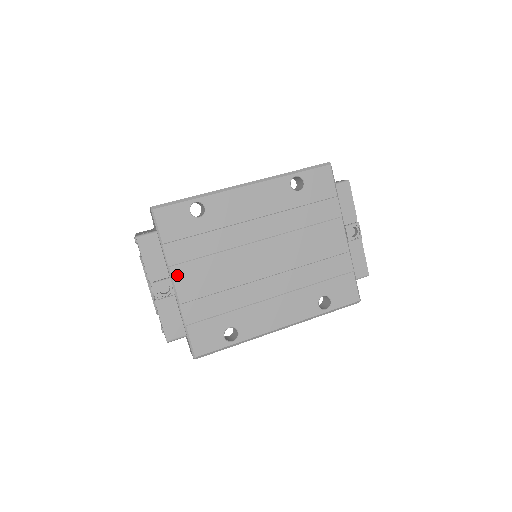
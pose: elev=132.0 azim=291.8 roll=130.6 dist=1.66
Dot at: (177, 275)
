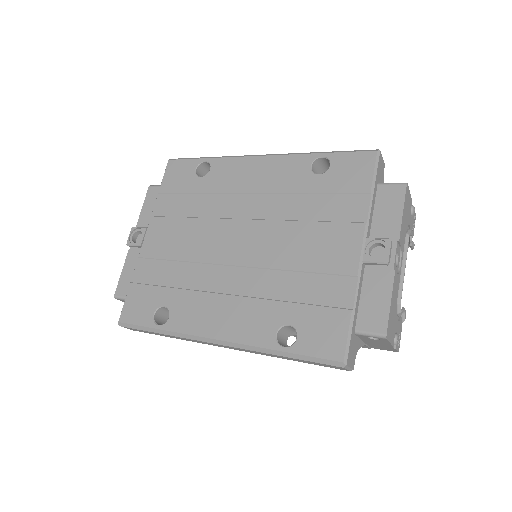
Dot at: (152, 227)
